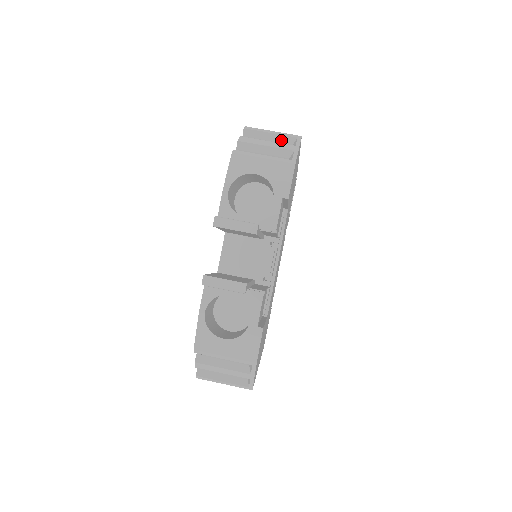
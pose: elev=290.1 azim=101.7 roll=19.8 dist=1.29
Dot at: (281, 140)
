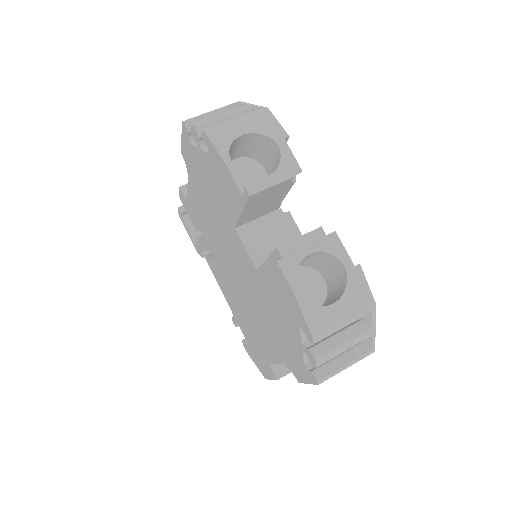
Dot at: occluded
